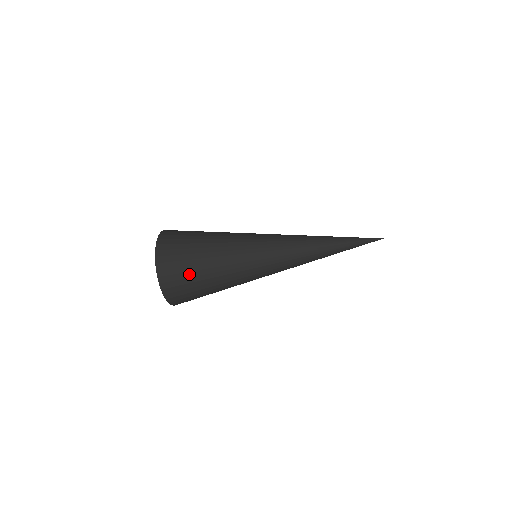
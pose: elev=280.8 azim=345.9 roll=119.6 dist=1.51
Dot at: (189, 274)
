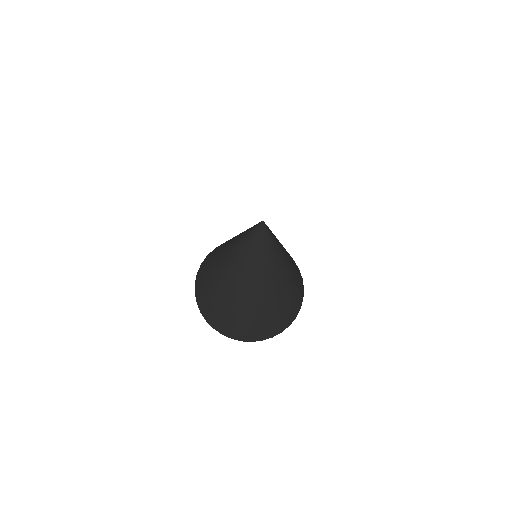
Dot at: (241, 317)
